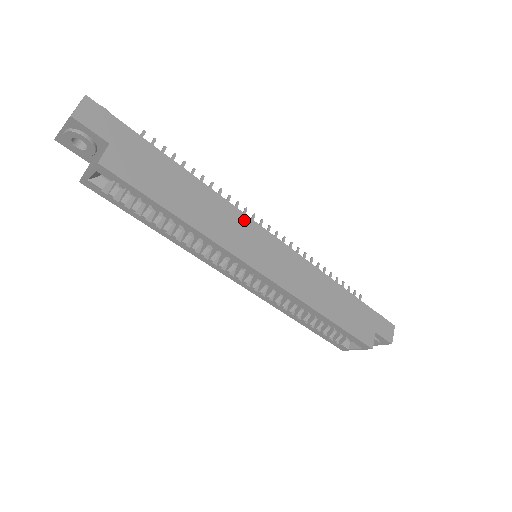
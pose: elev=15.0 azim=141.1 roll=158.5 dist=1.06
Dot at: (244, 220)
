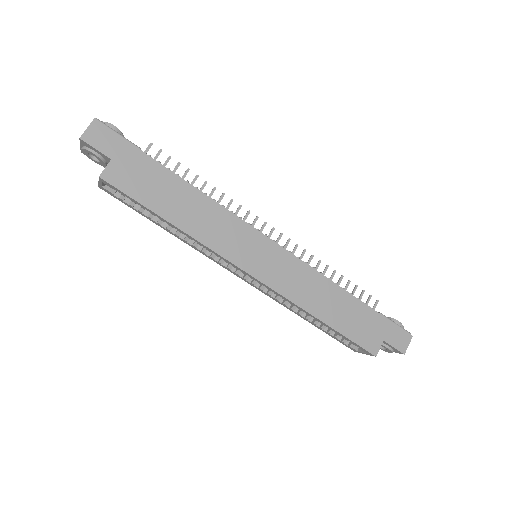
Dot at: (239, 224)
